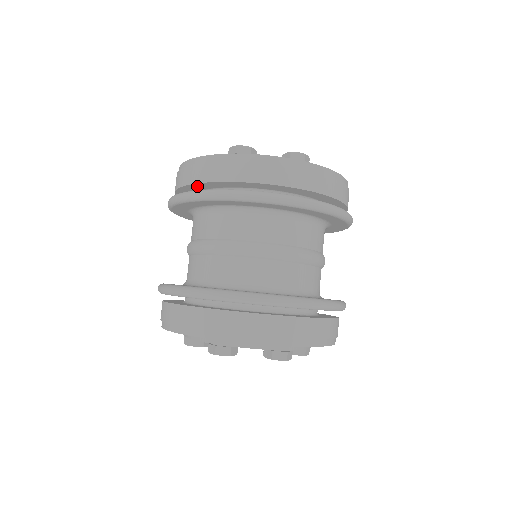
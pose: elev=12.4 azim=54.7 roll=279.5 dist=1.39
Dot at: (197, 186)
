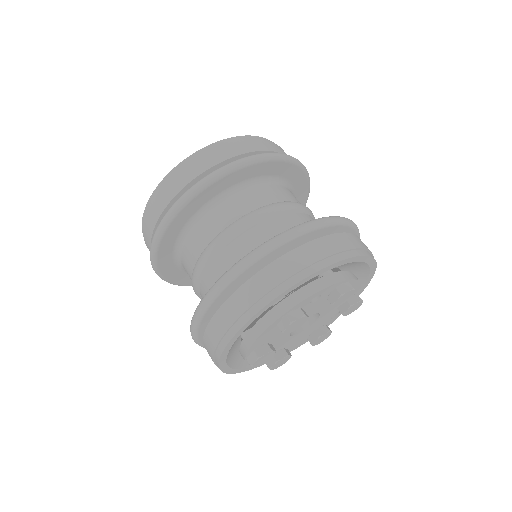
Dot at: occluded
